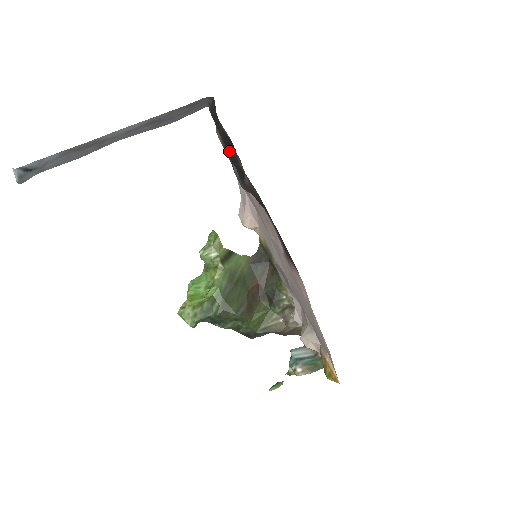
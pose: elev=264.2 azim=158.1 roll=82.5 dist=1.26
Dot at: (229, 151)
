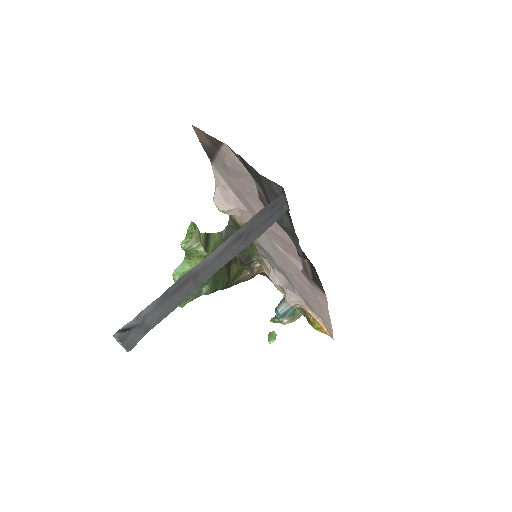
Dot at: occluded
